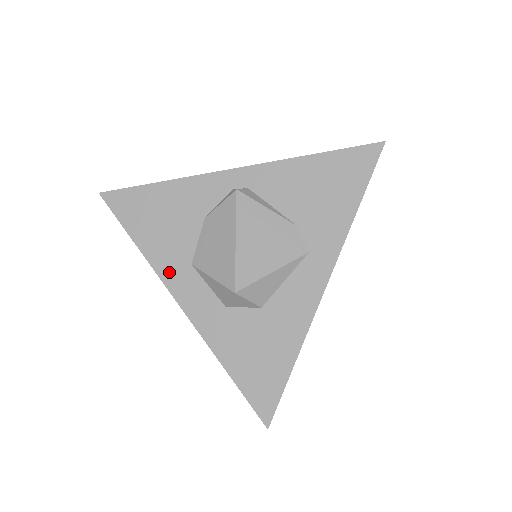
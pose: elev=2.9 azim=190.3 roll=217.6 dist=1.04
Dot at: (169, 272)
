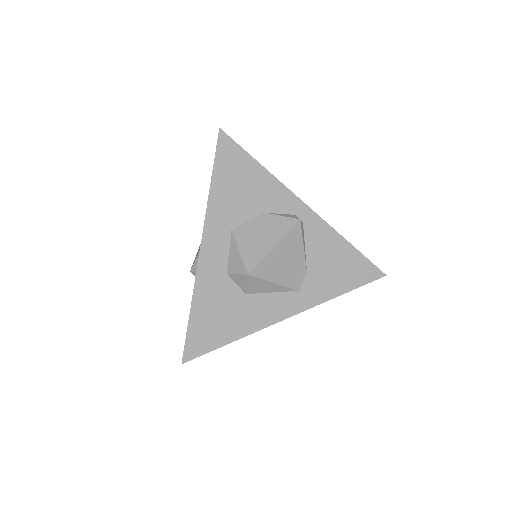
Dot at: (214, 220)
